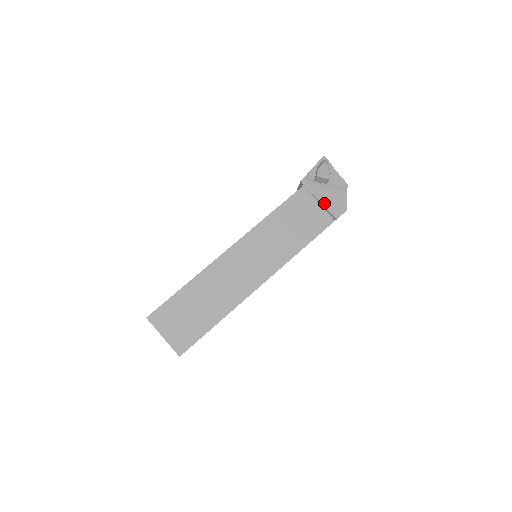
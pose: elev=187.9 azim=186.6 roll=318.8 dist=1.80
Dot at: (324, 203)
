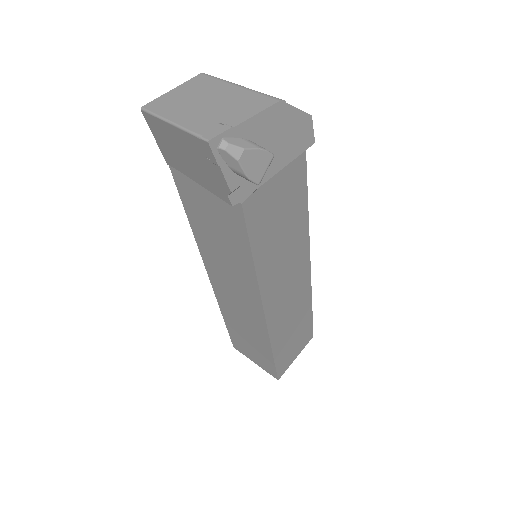
Dot at: (284, 163)
